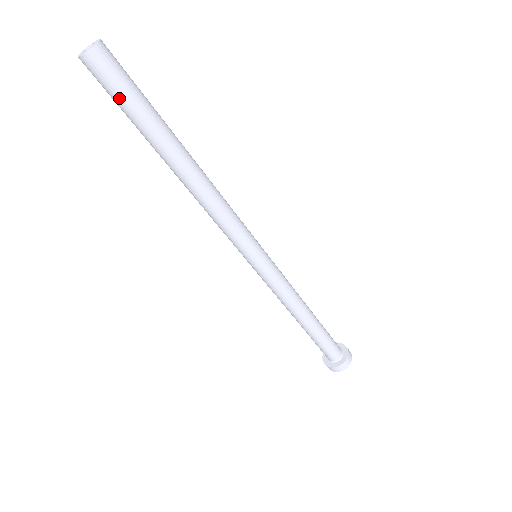
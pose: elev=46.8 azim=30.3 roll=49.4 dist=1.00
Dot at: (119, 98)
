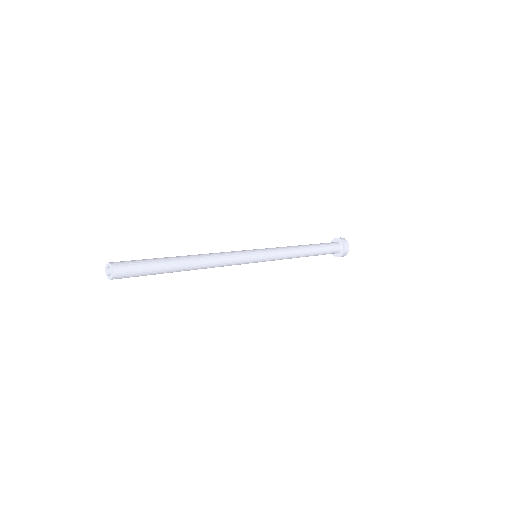
Dot at: occluded
